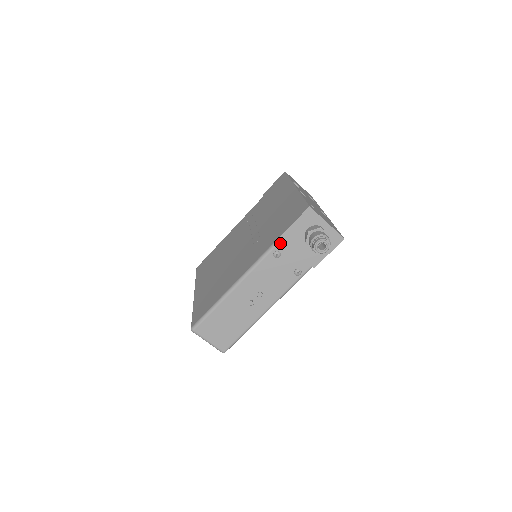
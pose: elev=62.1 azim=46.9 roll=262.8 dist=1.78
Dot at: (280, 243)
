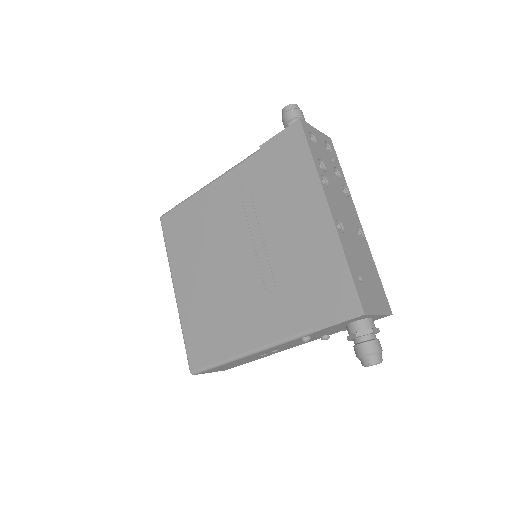
Dot at: (313, 333)
